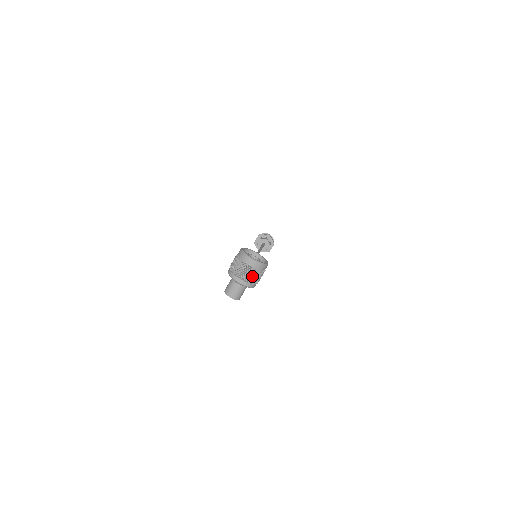
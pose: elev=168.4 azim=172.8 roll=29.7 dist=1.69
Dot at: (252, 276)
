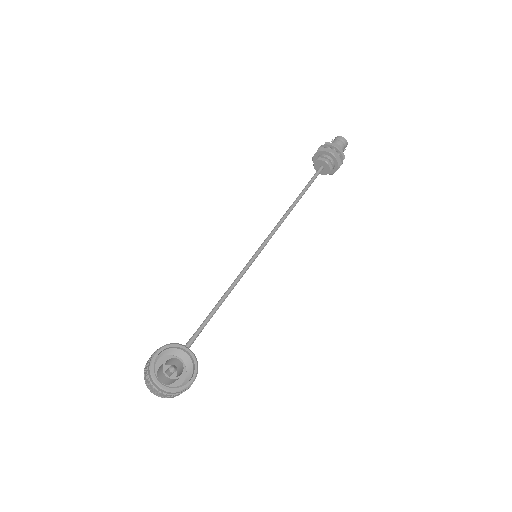
Dot at: (166, 396)
